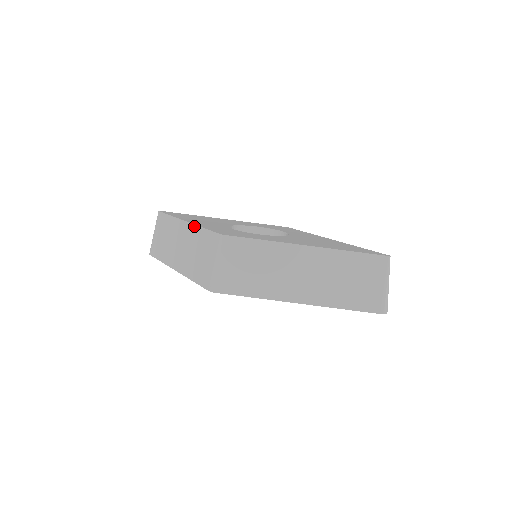
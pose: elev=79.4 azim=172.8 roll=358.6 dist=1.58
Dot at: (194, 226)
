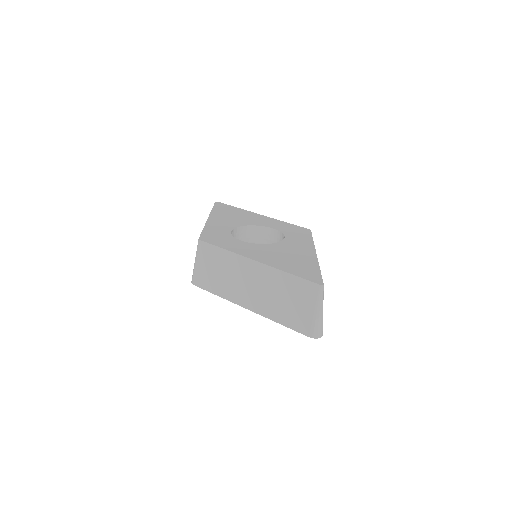
Dot at: occluded
